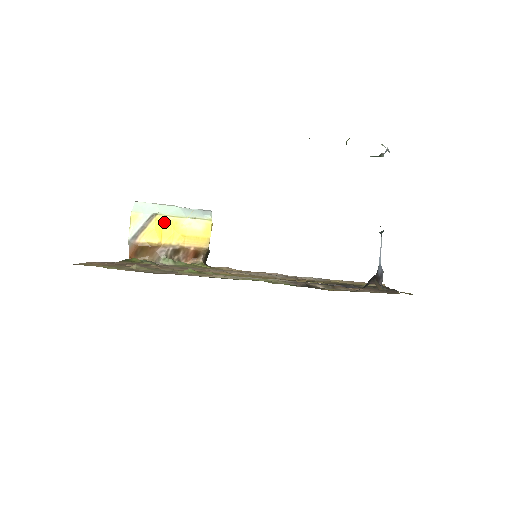
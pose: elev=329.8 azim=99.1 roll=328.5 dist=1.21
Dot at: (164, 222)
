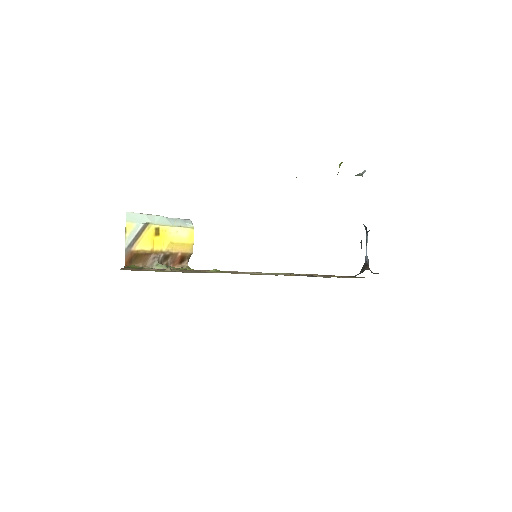
Dot at: (155, 231)
